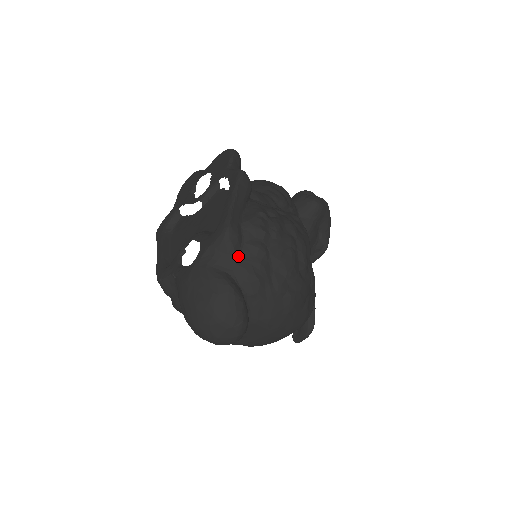
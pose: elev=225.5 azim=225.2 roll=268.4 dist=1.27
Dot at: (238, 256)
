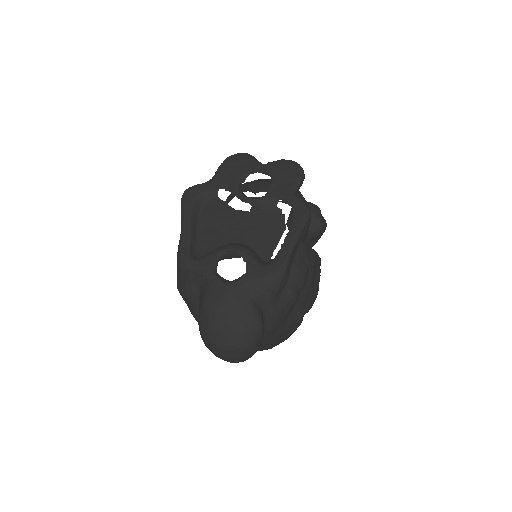
Dot at: (277, 297)
